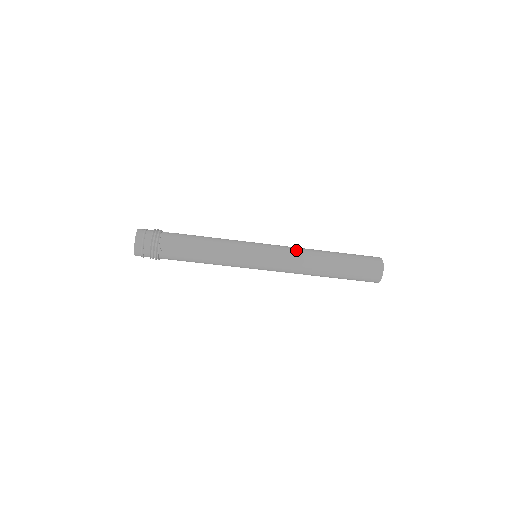
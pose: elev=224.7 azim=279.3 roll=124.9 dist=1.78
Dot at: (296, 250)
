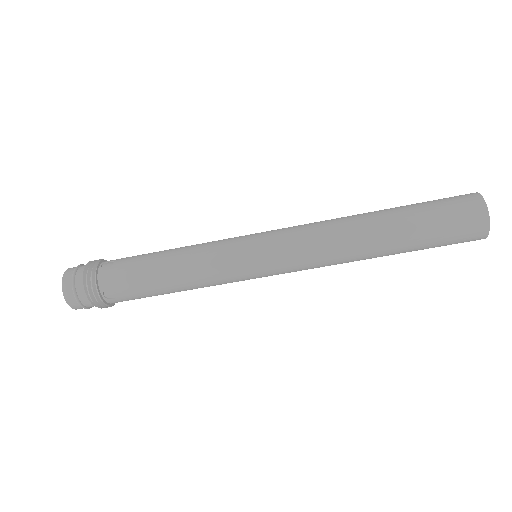
Dot at: occluded
